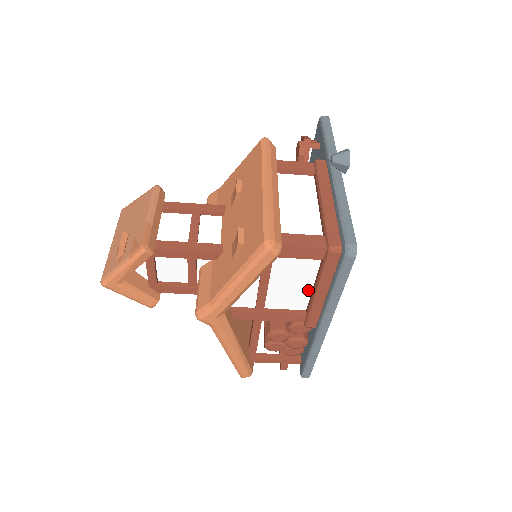
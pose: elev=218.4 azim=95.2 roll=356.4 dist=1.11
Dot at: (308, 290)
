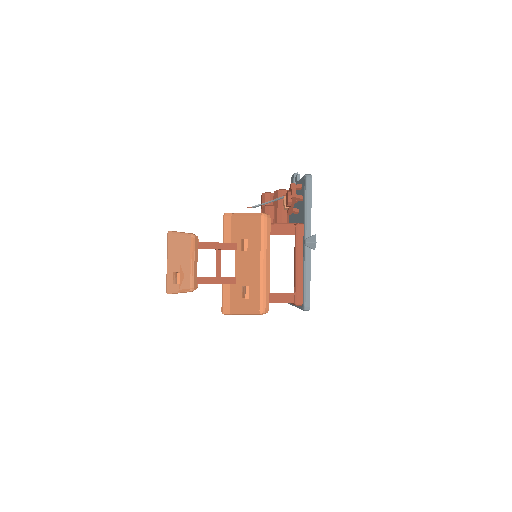
Dot at: occluded
